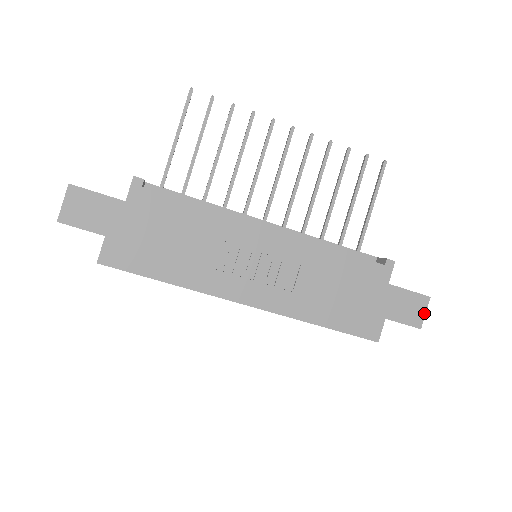
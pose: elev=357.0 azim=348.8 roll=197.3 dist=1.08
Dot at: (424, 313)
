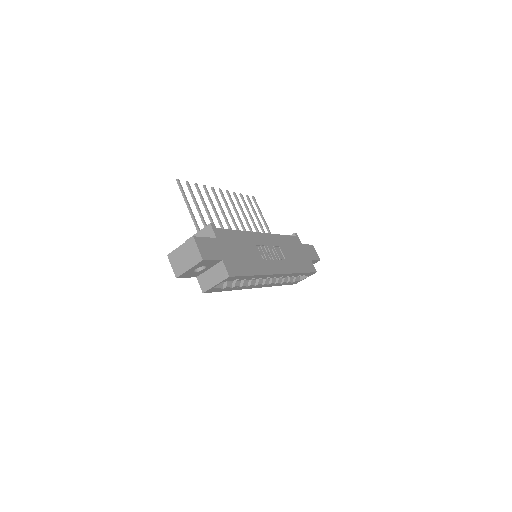
Dot at: (316, 253)
